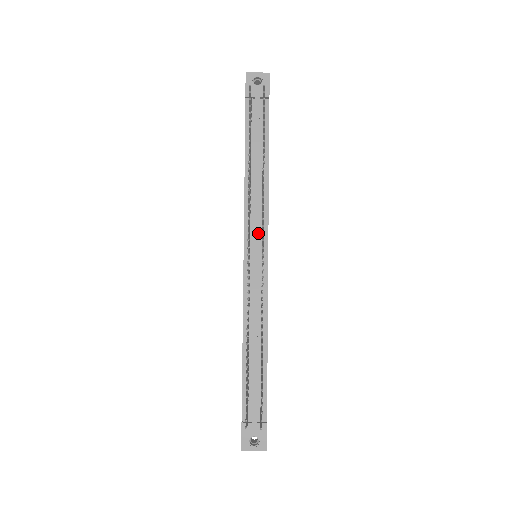
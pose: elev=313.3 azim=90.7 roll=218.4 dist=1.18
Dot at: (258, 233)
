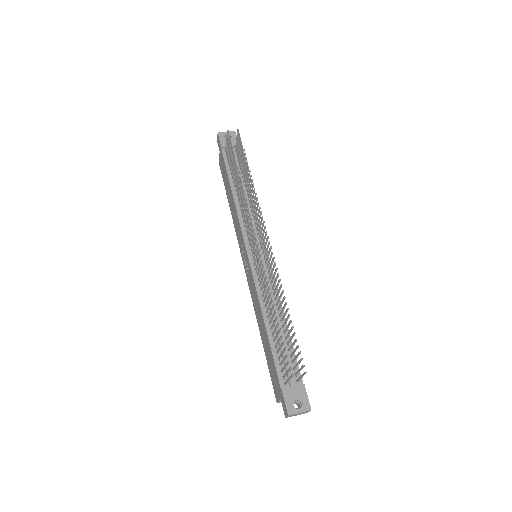
Dot at: (255, 236)
